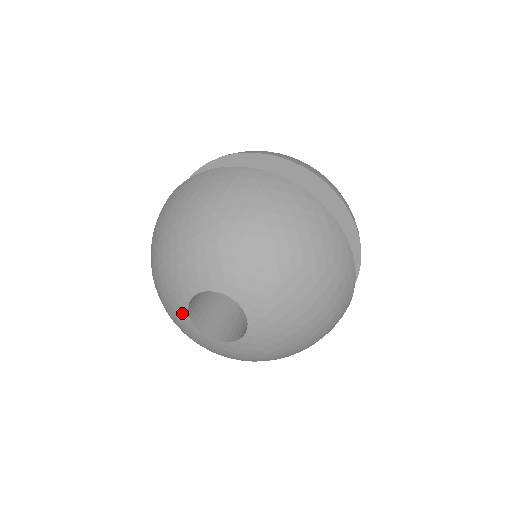
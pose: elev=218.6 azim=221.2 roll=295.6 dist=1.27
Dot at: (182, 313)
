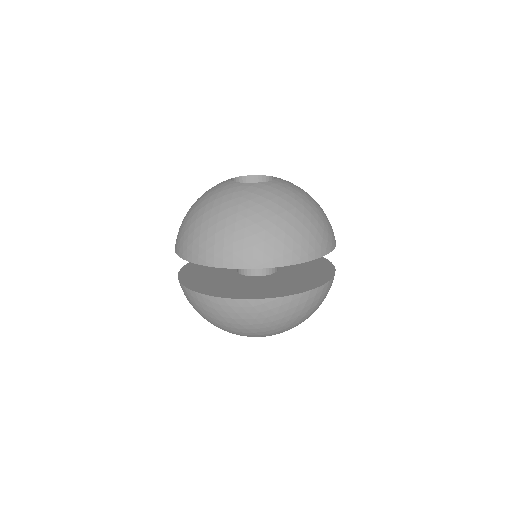
Dot at: occluded
